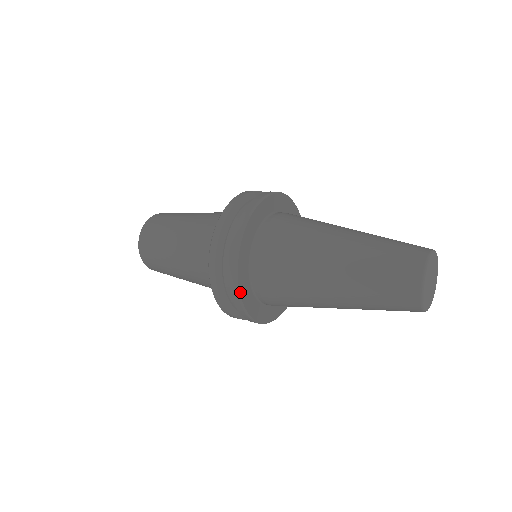
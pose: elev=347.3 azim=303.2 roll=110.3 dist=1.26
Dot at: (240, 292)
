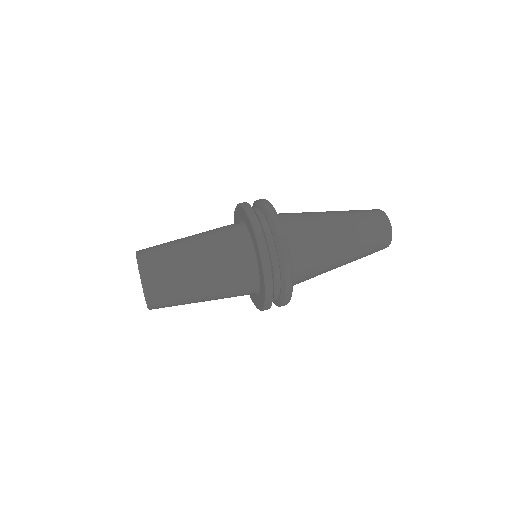
Dot at: occluded
